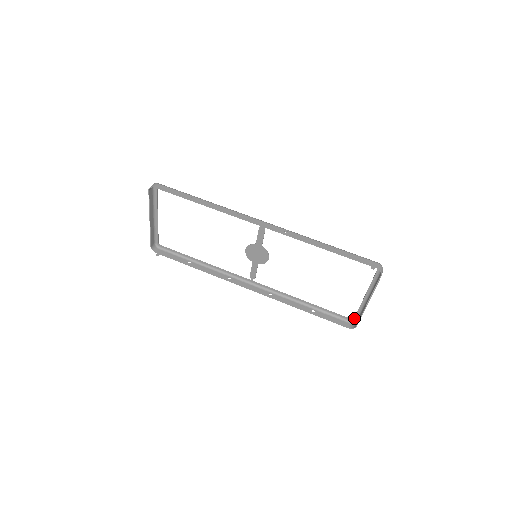
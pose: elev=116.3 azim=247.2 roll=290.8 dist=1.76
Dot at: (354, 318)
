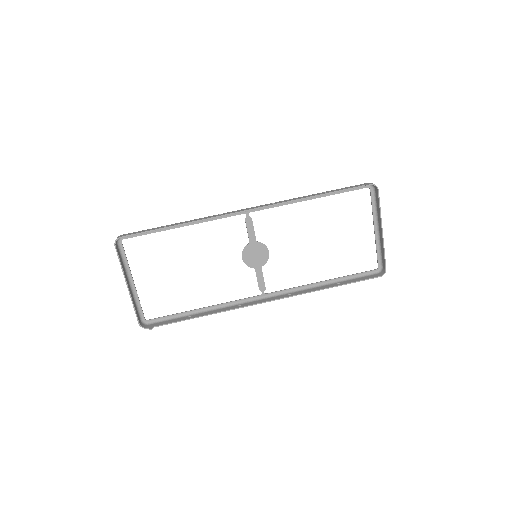
Dot at: (378, 265)
